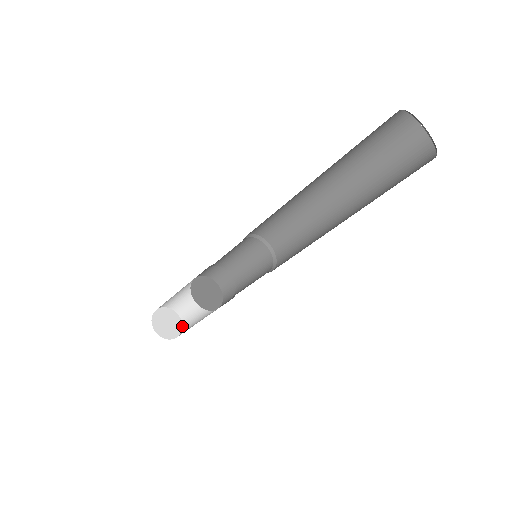
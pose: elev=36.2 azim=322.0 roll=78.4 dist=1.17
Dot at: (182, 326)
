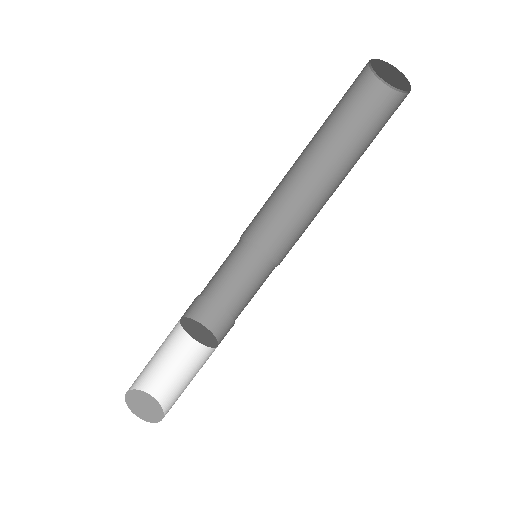
Dot at: (163, 416)
